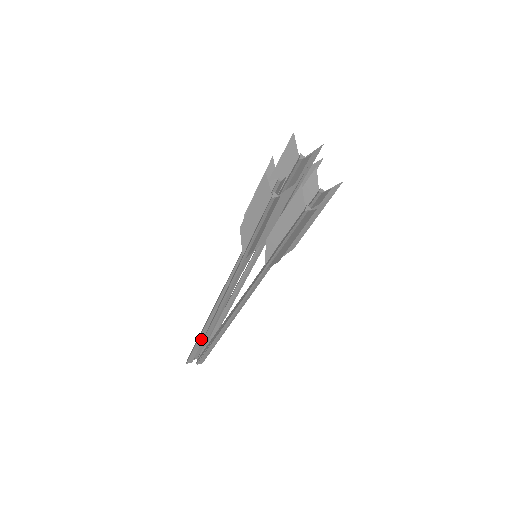
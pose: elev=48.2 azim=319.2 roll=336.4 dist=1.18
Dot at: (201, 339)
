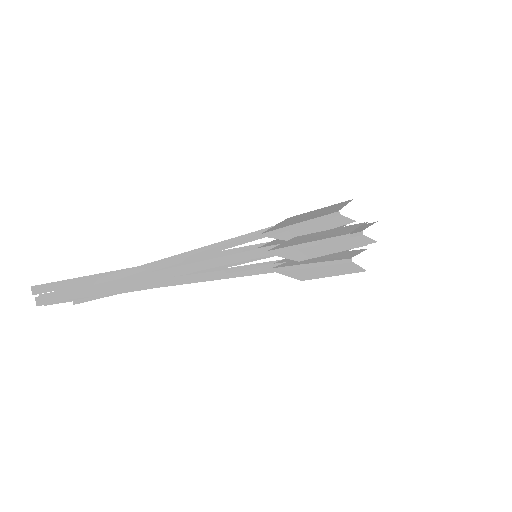
Dot at: (93, 279)
